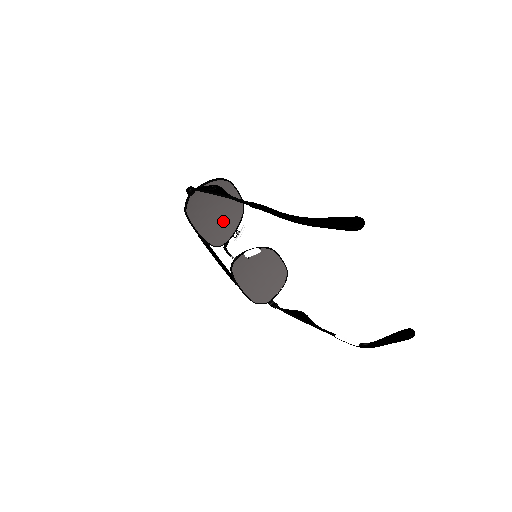
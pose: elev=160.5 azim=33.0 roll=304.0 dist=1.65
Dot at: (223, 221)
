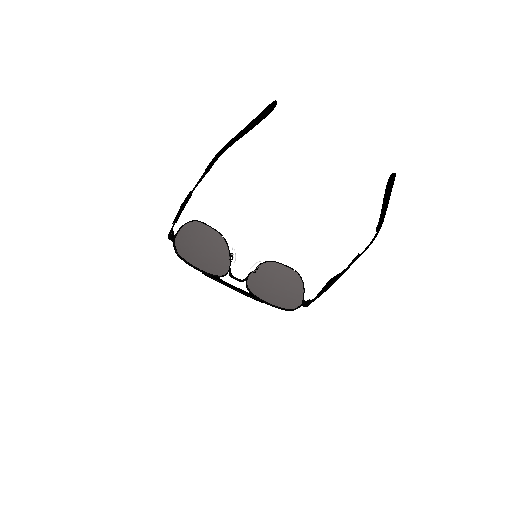
Dot at: (215, 255)
